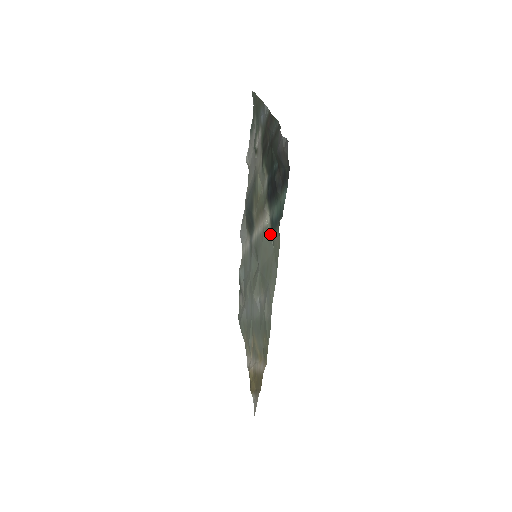
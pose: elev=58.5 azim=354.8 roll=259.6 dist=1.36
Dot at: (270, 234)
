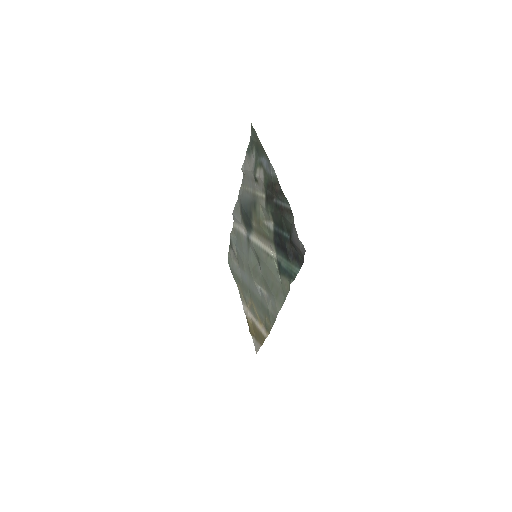
Dot at: (276, 268)
